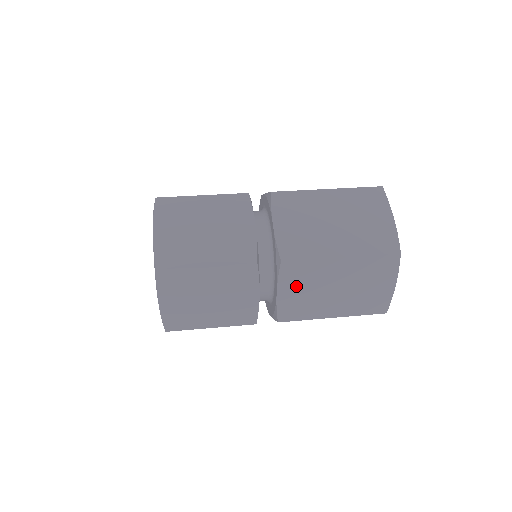
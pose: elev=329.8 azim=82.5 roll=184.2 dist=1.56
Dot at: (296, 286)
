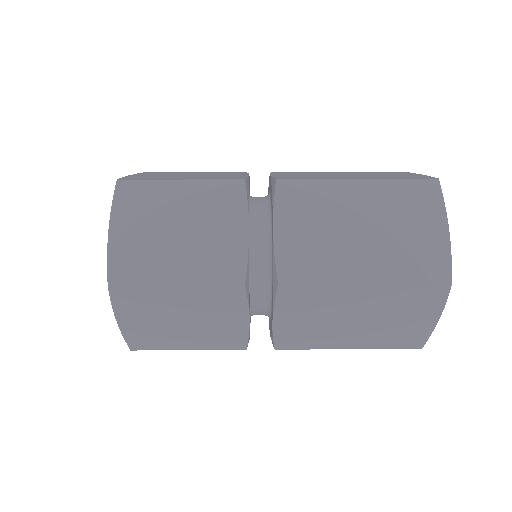
Dot at: (299, 313)
